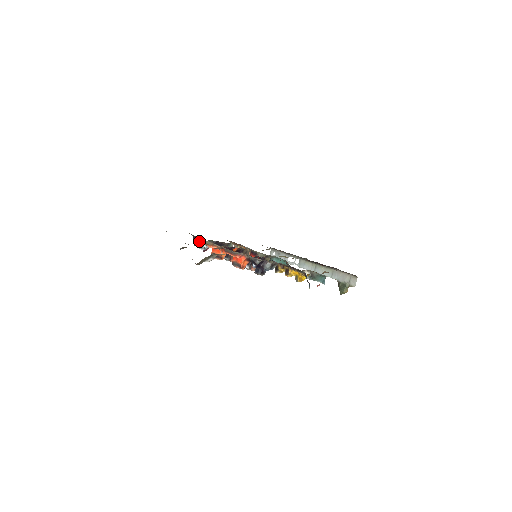
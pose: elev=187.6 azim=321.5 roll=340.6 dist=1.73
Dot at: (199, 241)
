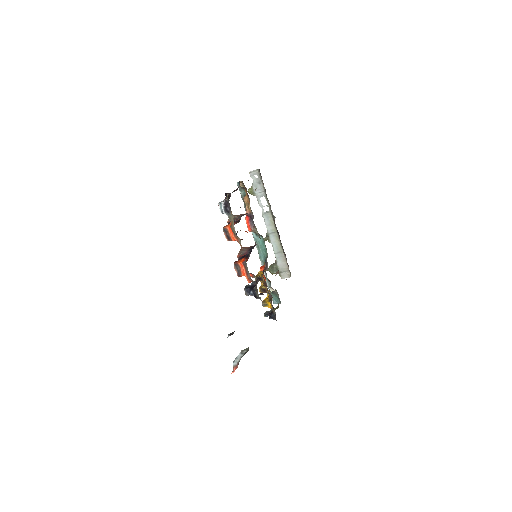
Dot at: (229, 214)
